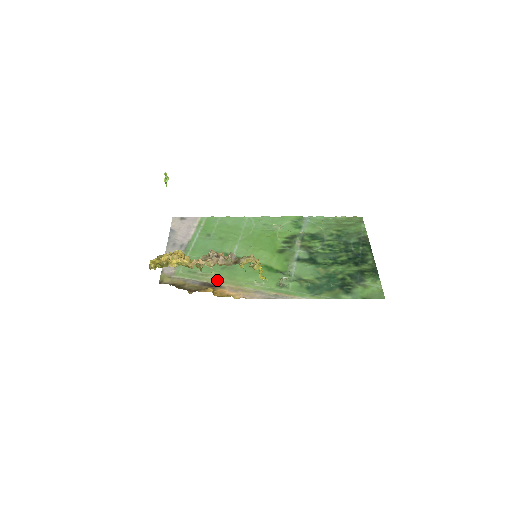
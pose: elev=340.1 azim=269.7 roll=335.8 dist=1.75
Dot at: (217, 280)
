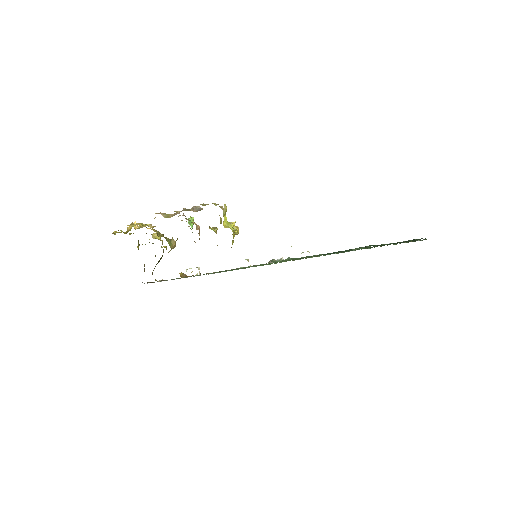
Dot at: (197, 275)
